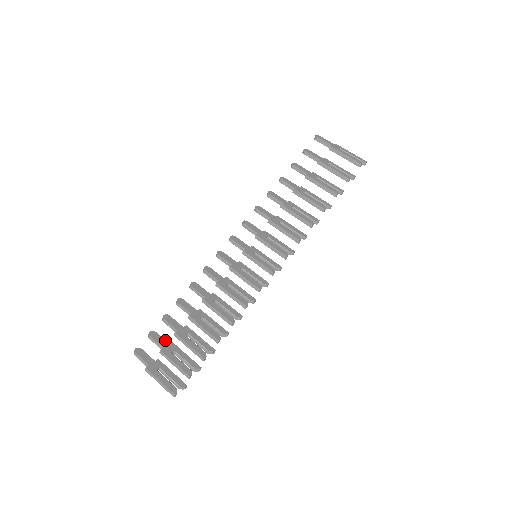
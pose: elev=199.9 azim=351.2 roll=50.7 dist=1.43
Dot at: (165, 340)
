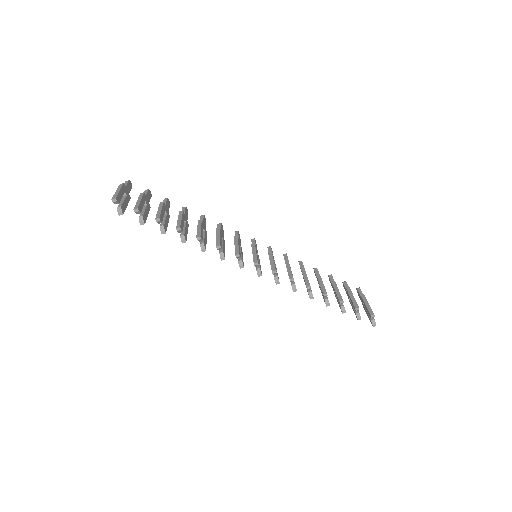
Dot at: occluded
